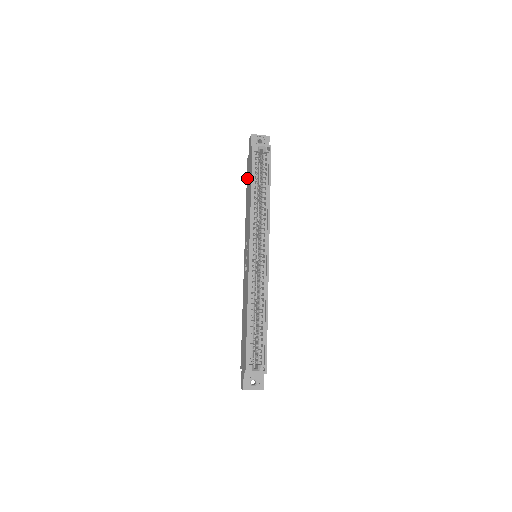
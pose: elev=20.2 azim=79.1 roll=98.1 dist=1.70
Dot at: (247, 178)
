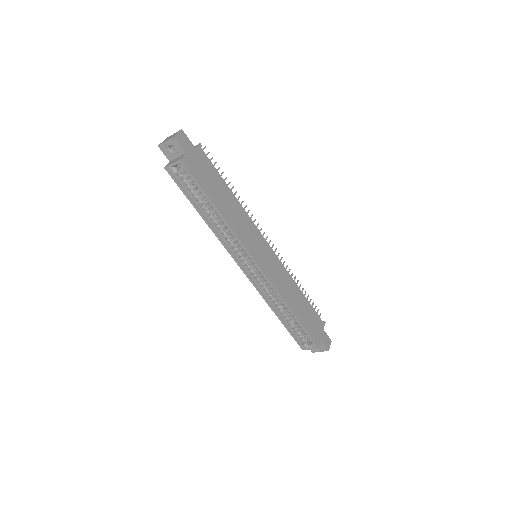
Dot at: occluded
